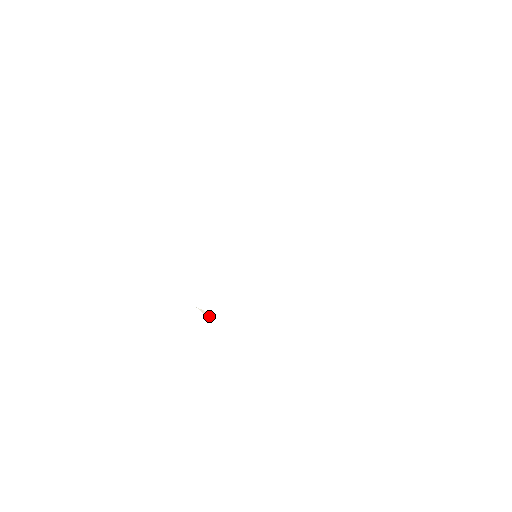
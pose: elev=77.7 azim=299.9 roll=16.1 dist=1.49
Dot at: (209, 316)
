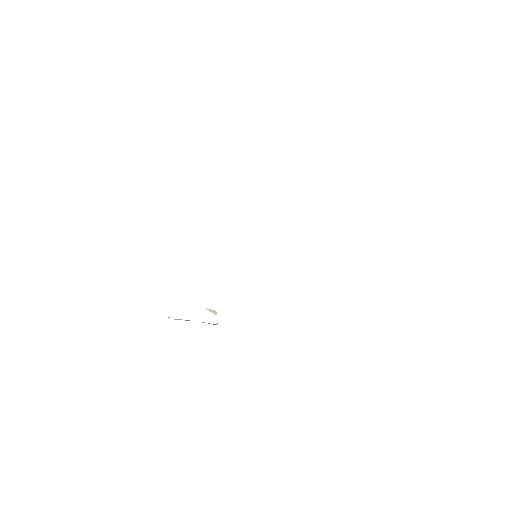
Dot at: (216, 313)
